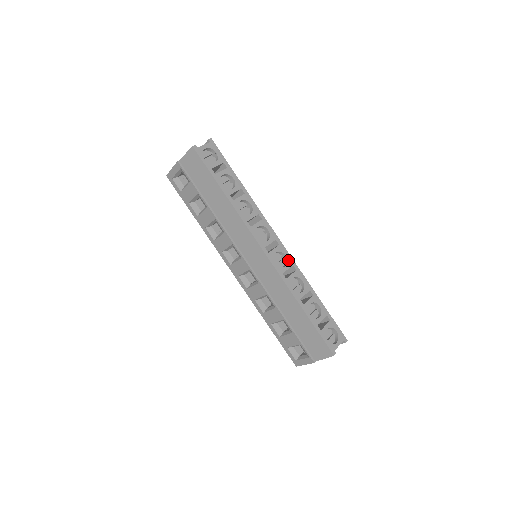
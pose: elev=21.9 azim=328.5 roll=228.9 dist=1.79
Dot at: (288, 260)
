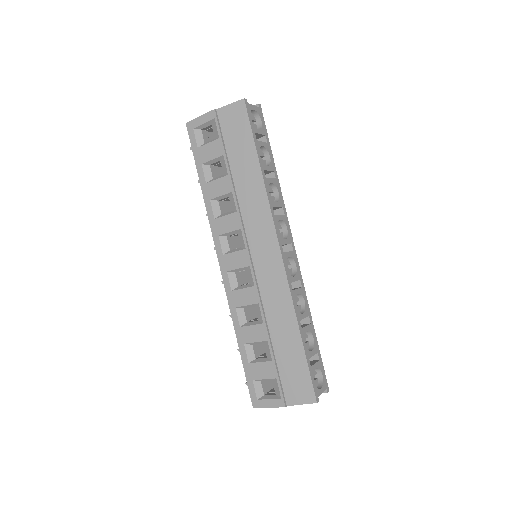
Dot at: (297, 271)
